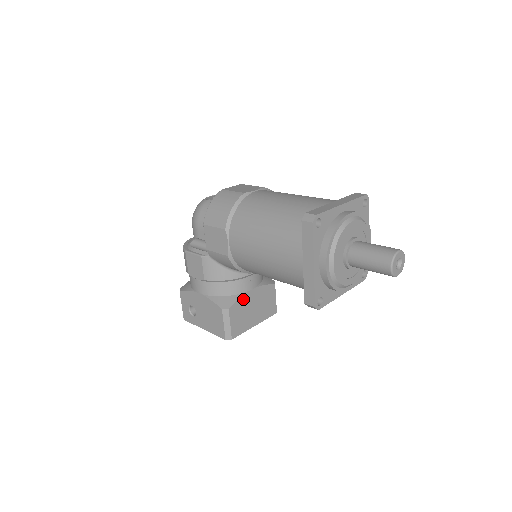
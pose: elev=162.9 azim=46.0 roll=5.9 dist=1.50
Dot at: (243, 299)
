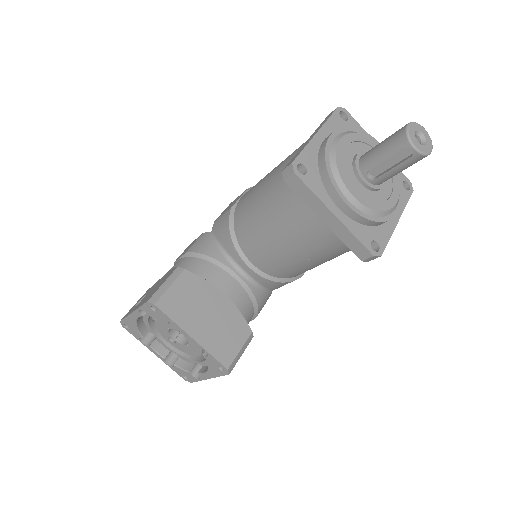
Dot at: (207, 287)
